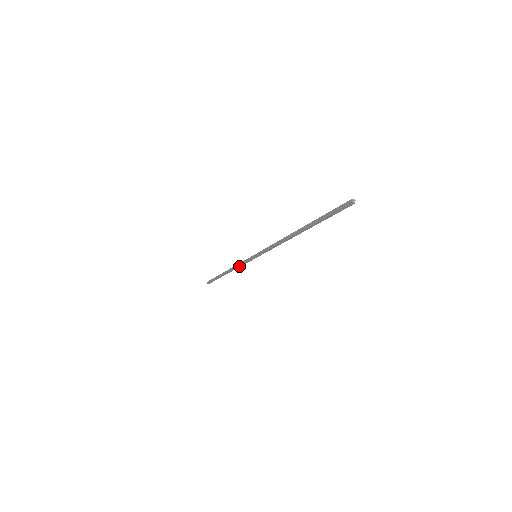
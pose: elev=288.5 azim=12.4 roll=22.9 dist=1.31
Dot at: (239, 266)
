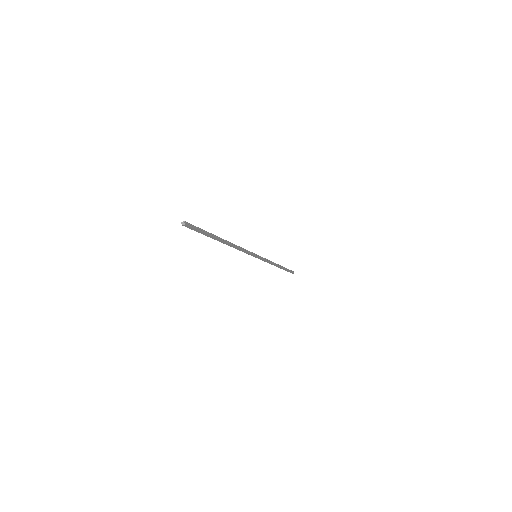
Dot at: (269, 263)
